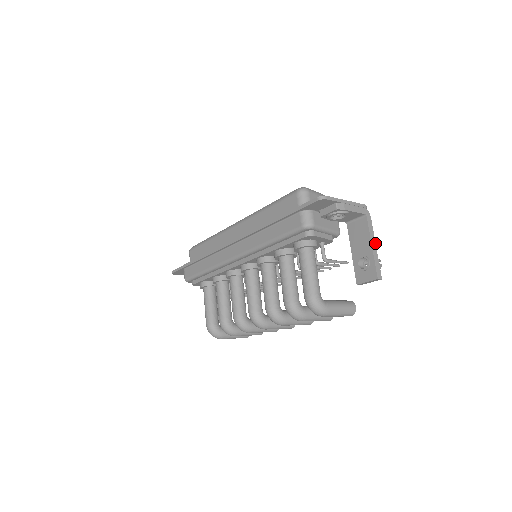
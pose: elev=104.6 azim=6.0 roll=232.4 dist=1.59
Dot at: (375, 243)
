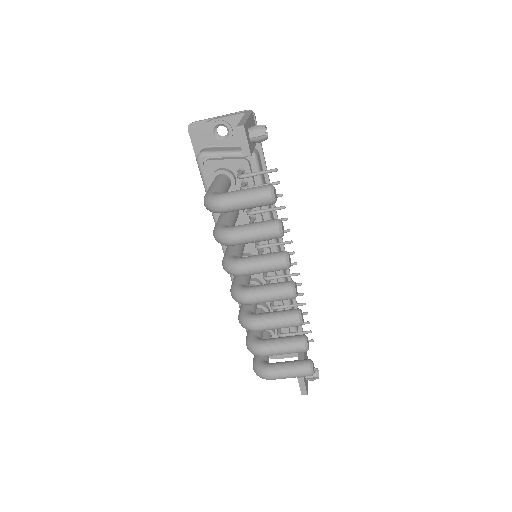
Dot at: (248, 117)
